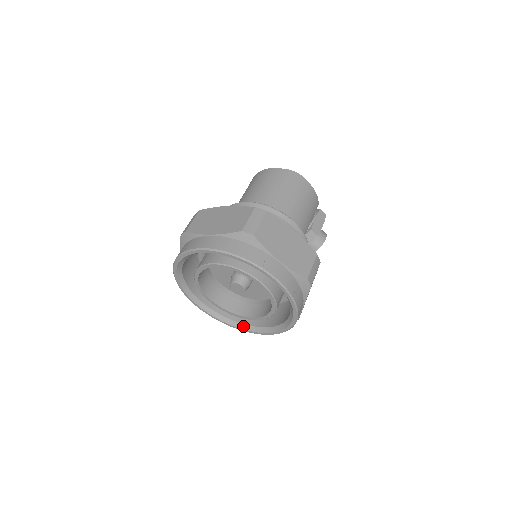
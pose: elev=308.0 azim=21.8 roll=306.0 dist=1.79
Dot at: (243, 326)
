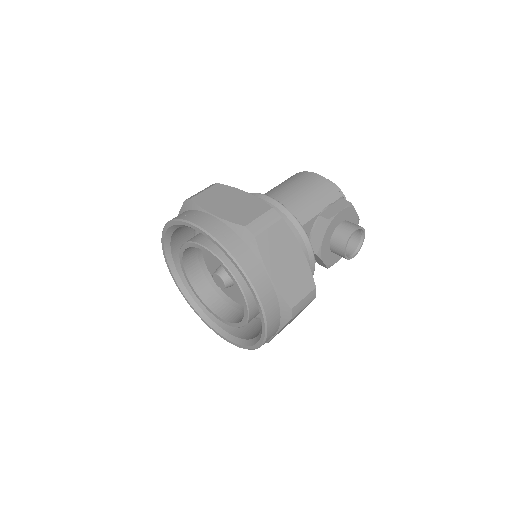
Dot at: (250, 342)
